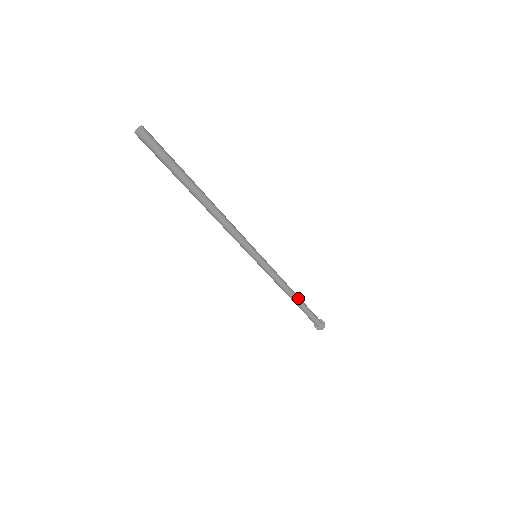
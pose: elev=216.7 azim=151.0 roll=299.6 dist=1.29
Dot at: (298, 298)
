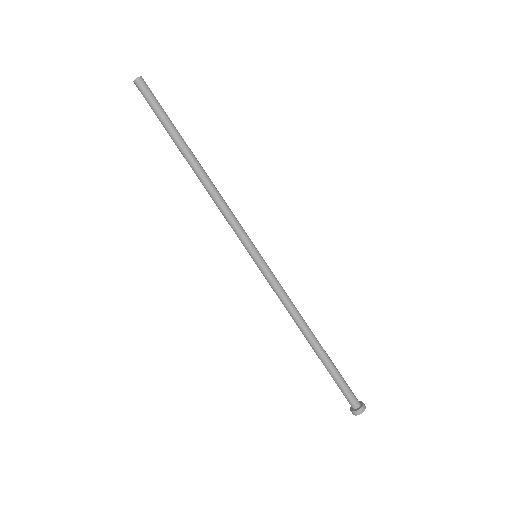
Dot at: (318, 341)
